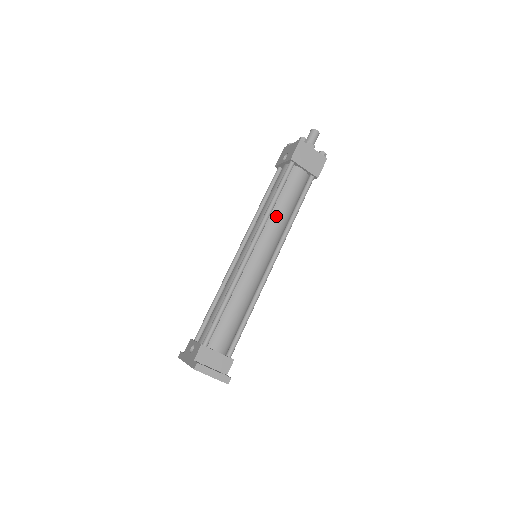
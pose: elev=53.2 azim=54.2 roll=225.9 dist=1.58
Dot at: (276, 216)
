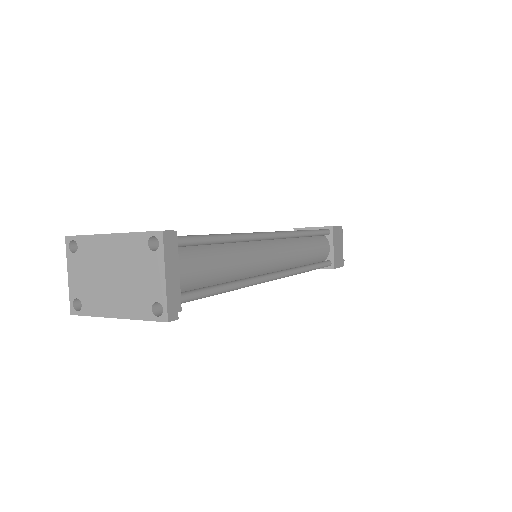
Dot at: (301, 246)
